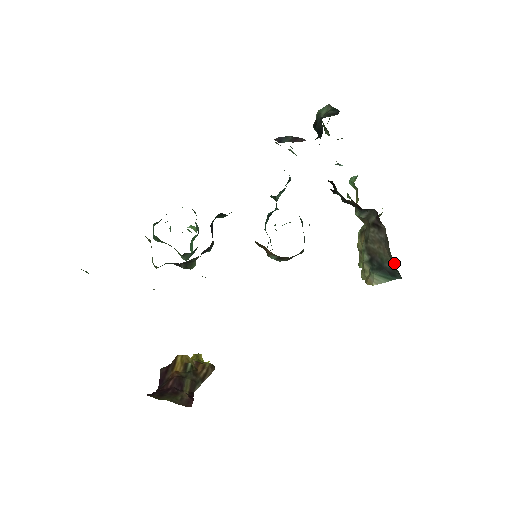
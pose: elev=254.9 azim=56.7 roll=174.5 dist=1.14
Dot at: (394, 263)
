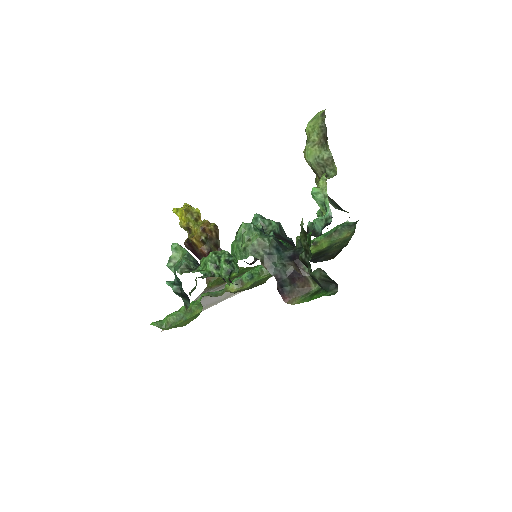
Dot at: occluded
